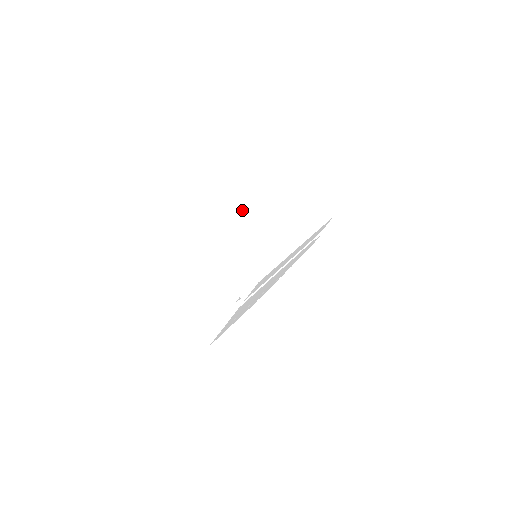
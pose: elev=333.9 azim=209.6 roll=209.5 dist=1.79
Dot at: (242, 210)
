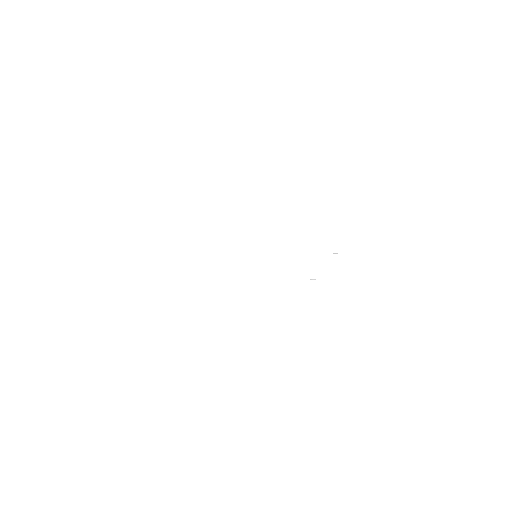
Dot at: (229, 258)
